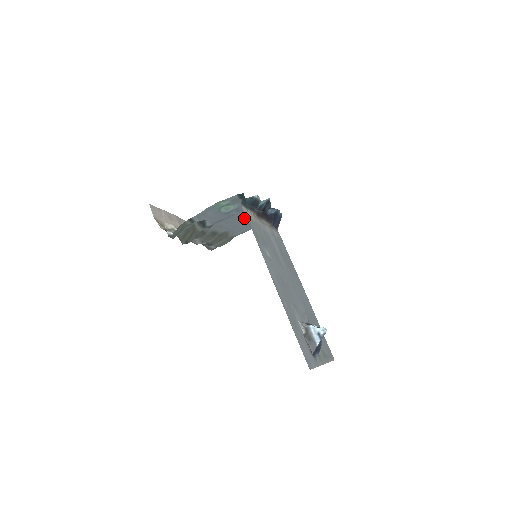
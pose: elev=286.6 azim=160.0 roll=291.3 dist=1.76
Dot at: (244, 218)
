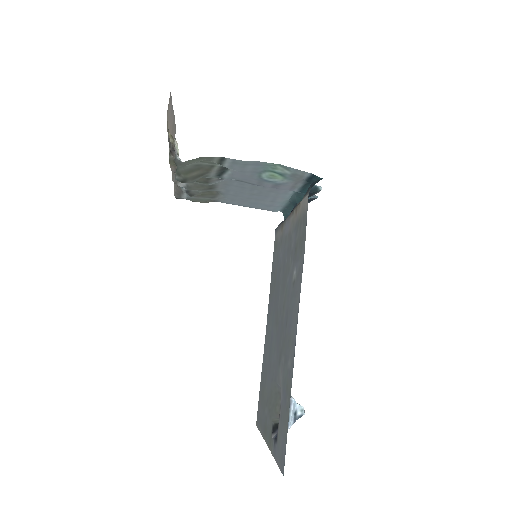
Dot at: (260, 194)
